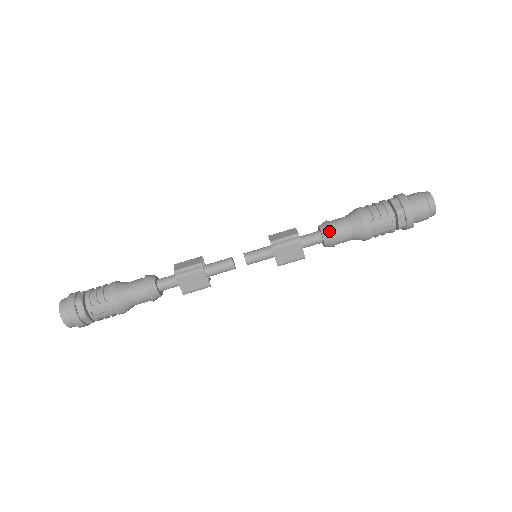
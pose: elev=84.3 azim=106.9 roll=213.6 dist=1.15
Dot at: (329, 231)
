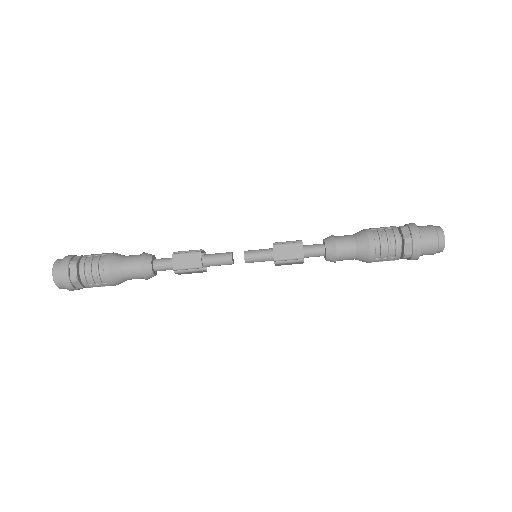
Dot at: (334, 258)
